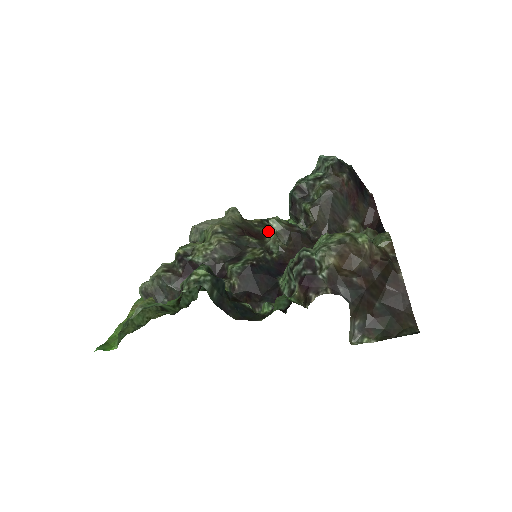
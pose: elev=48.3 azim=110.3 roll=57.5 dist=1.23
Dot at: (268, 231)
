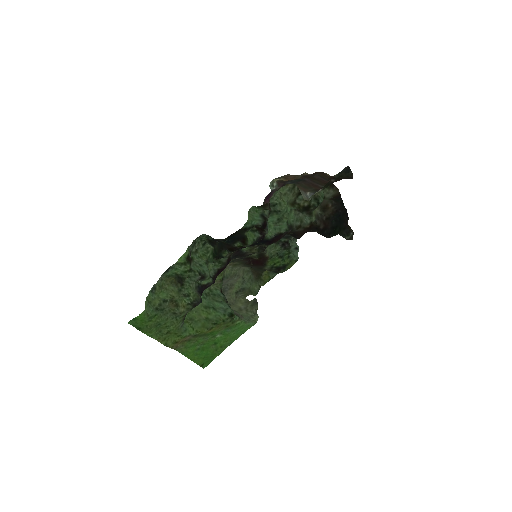
Dot at: occluded
